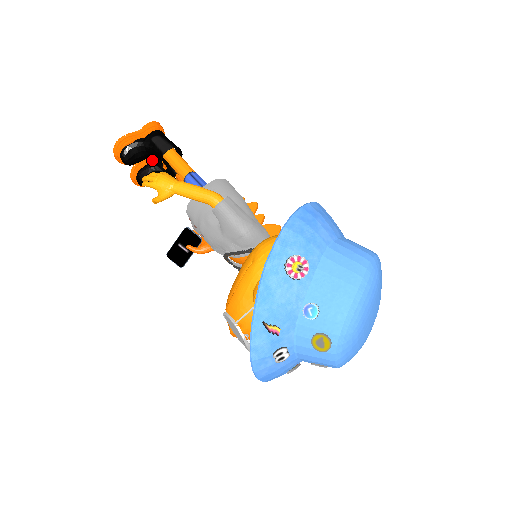
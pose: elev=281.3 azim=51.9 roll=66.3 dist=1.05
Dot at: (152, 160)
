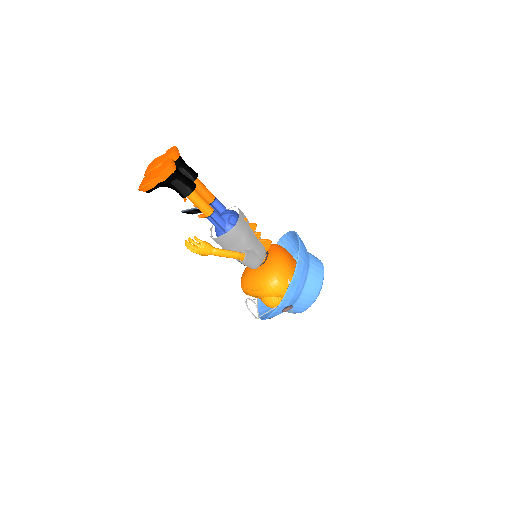
Dot at: occluded
